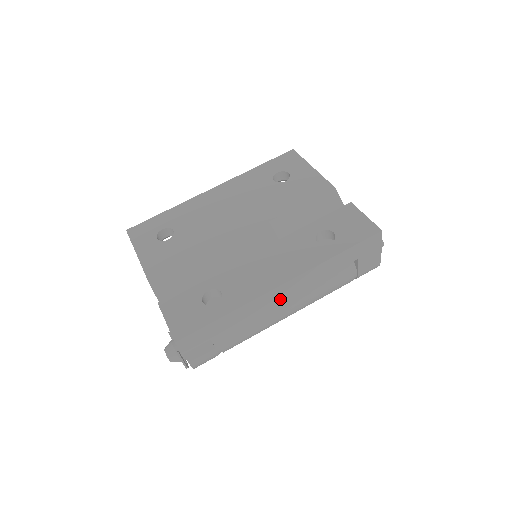
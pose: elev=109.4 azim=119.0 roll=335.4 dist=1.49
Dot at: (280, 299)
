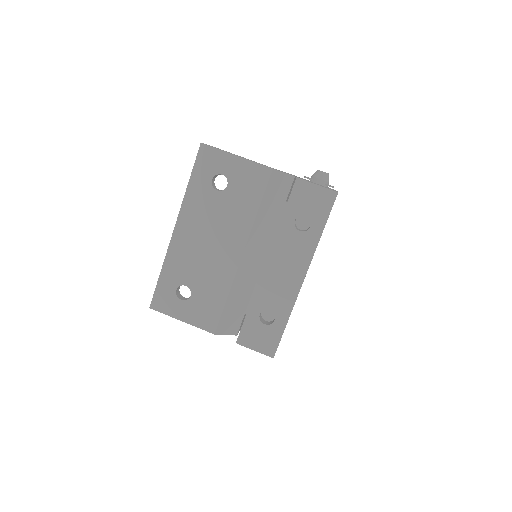
Dot at: occluded
